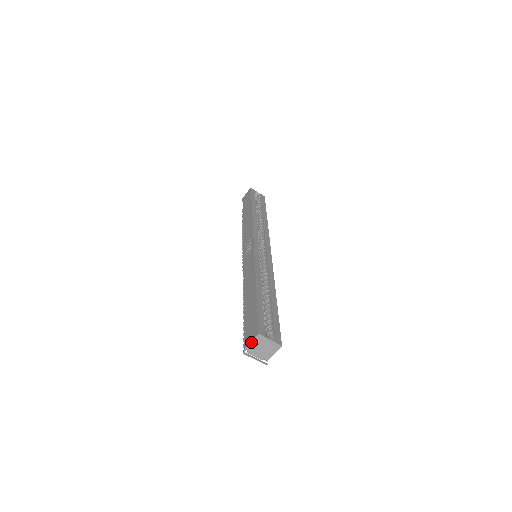
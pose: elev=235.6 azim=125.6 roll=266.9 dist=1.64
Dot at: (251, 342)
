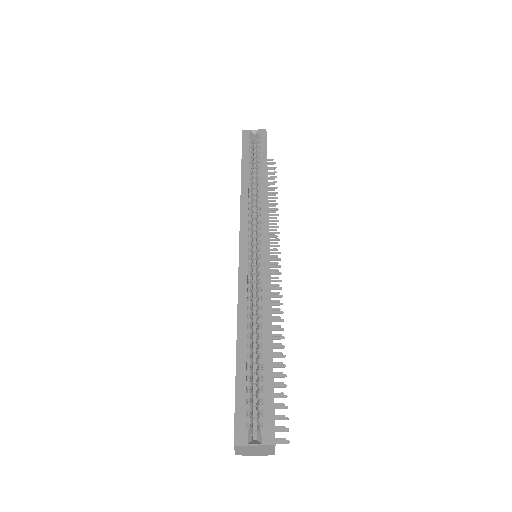
Dot at: (235, 451)
